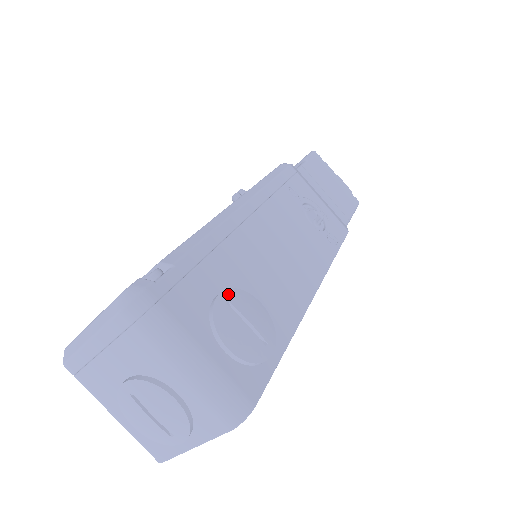
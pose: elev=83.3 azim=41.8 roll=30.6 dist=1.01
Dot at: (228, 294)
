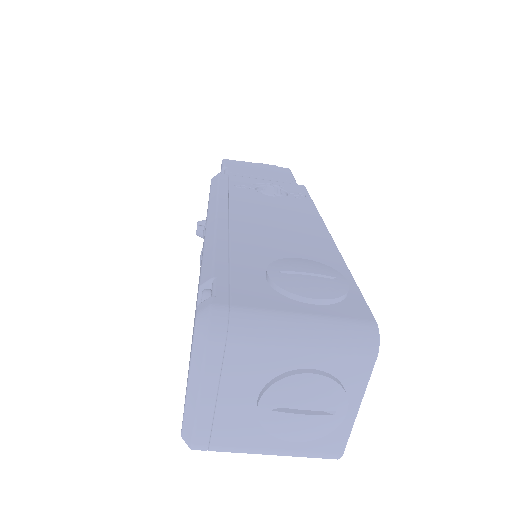
Dot at: (273, 267)
